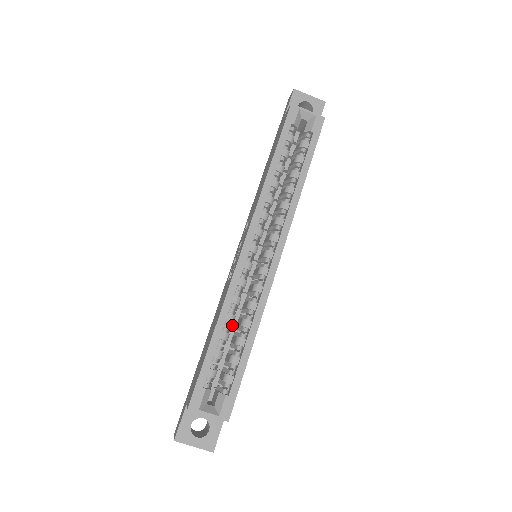
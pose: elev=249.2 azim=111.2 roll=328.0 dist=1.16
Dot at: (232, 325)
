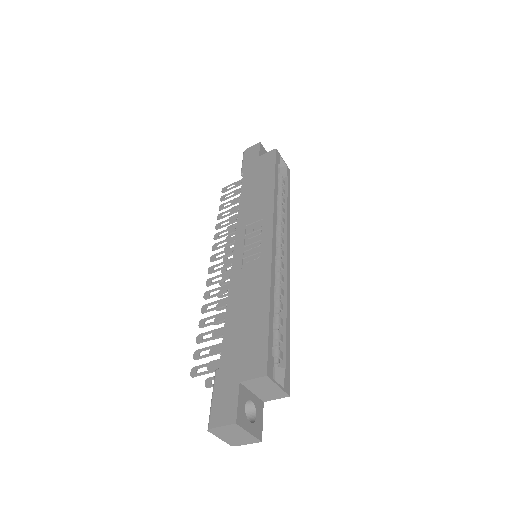
Dot at: occluded
